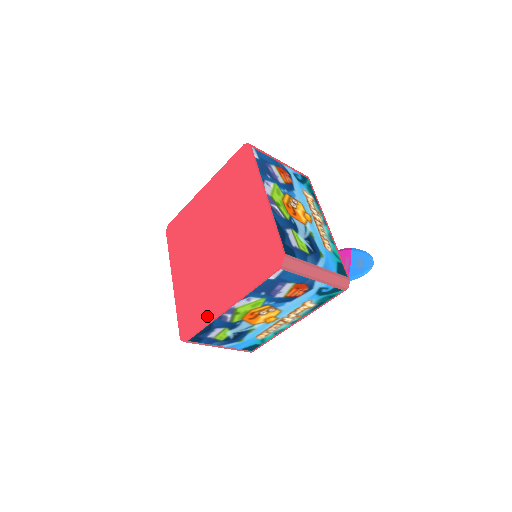
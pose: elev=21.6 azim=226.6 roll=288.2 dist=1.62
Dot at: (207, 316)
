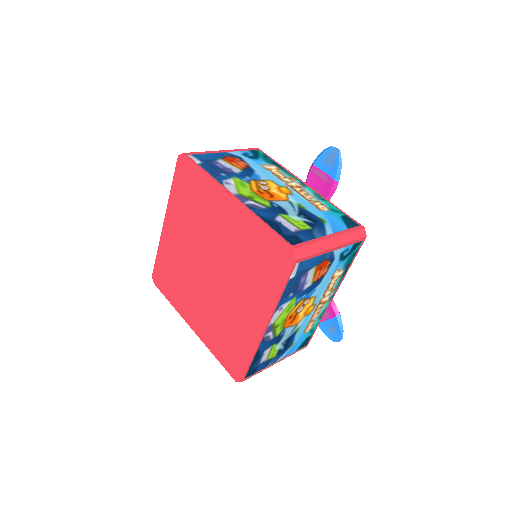
Dot at: (176, 304)
